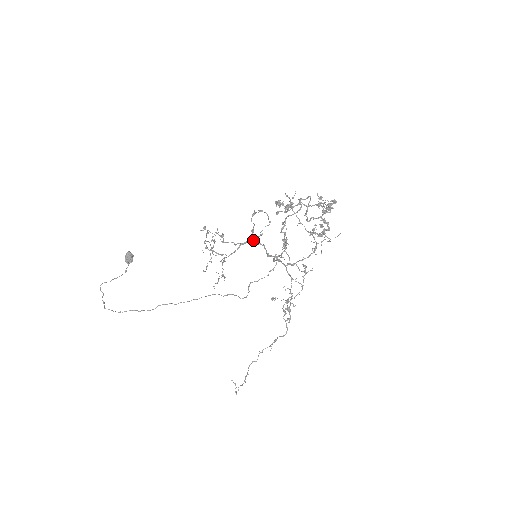
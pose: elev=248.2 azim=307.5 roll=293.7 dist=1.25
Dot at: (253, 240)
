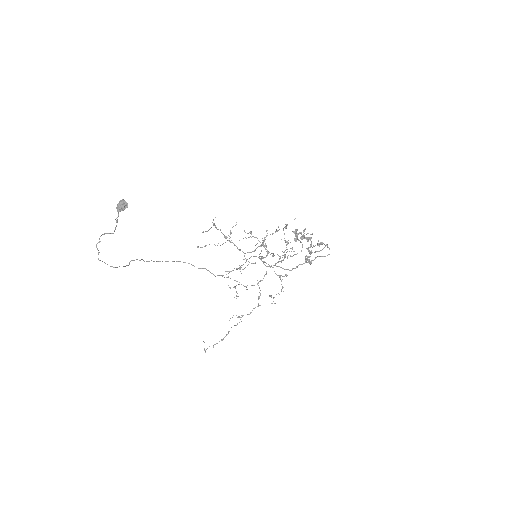
Dot at: occluded
